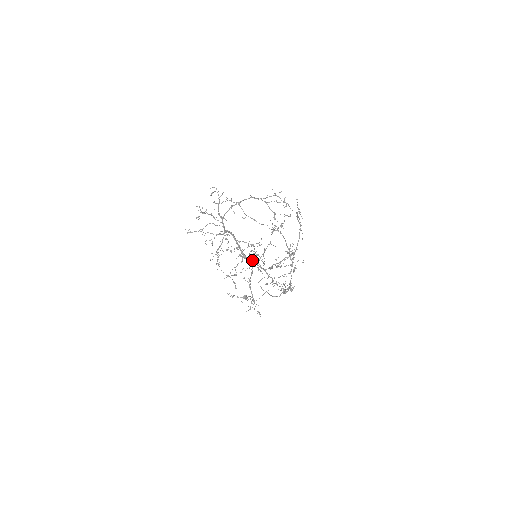
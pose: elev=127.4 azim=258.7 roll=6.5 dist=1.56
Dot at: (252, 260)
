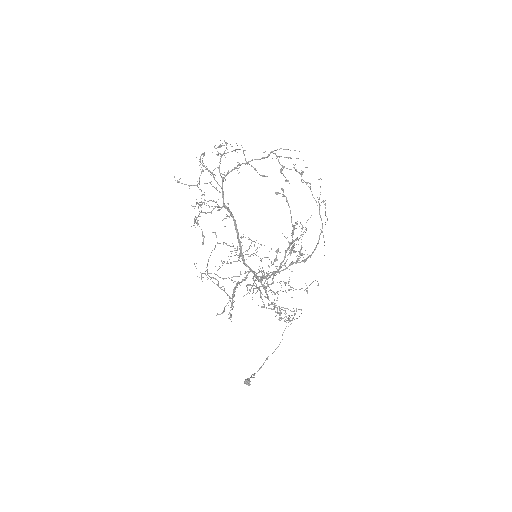
Dot at: occluded
